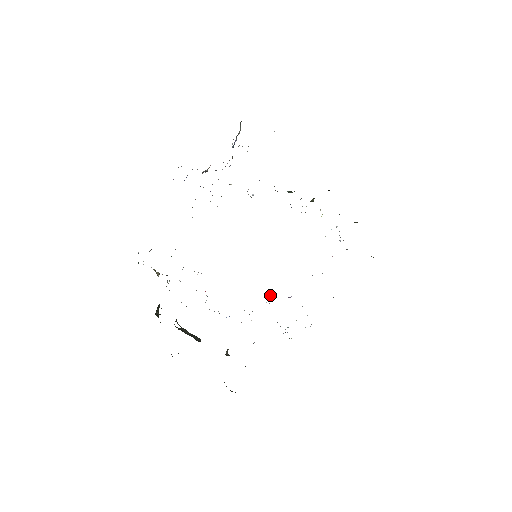
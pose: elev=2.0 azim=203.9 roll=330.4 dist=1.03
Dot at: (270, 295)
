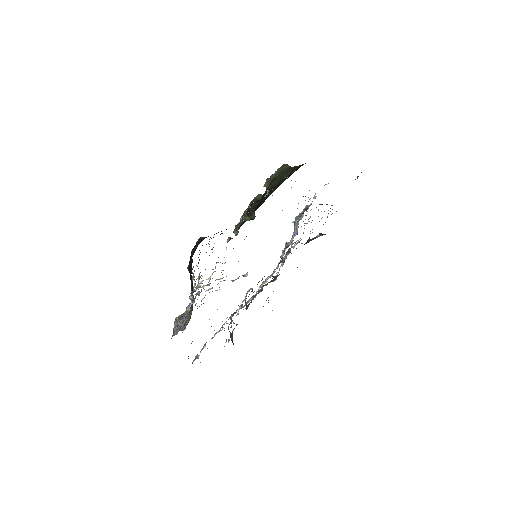
Dot at: (287, 247)
